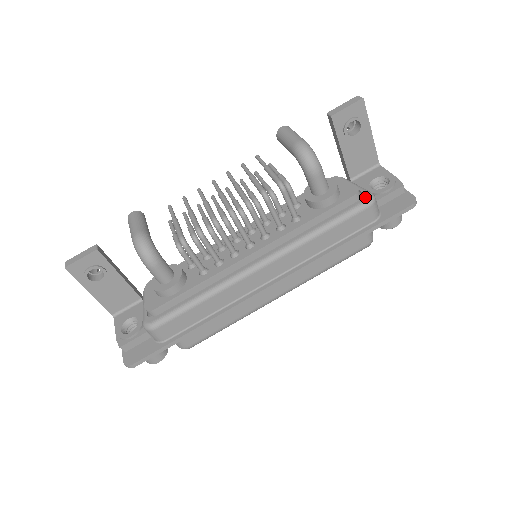
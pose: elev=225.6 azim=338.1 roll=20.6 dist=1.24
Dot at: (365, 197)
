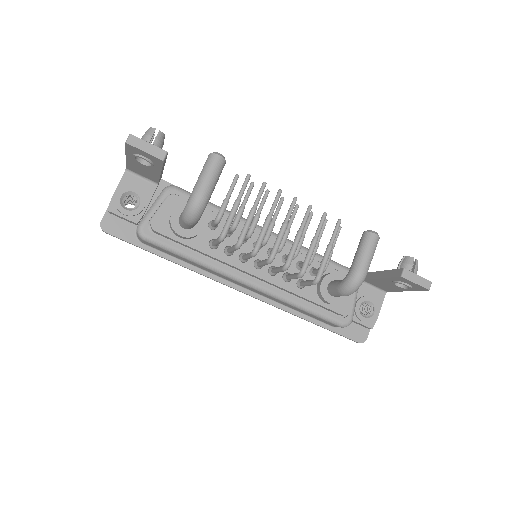
Dot at: (346, 320)
